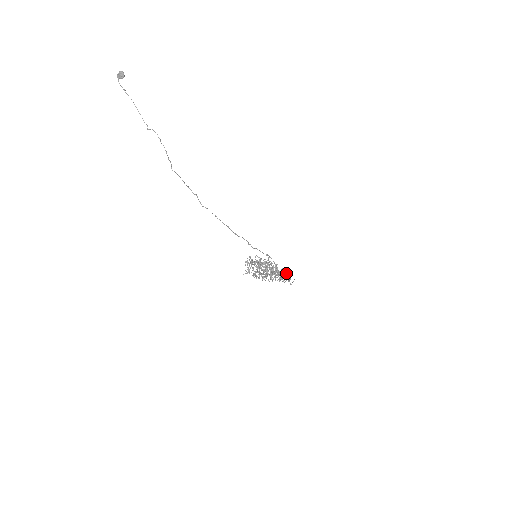
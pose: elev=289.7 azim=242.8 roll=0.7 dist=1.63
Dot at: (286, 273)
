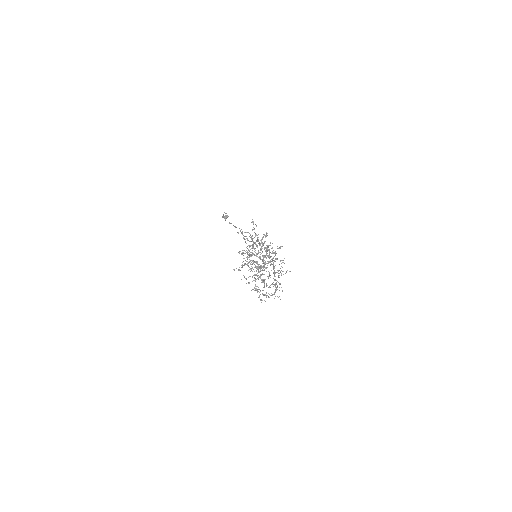
Dot at: (278, 248)
